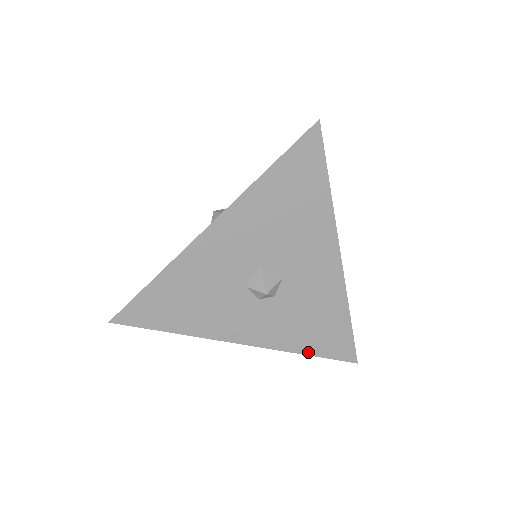
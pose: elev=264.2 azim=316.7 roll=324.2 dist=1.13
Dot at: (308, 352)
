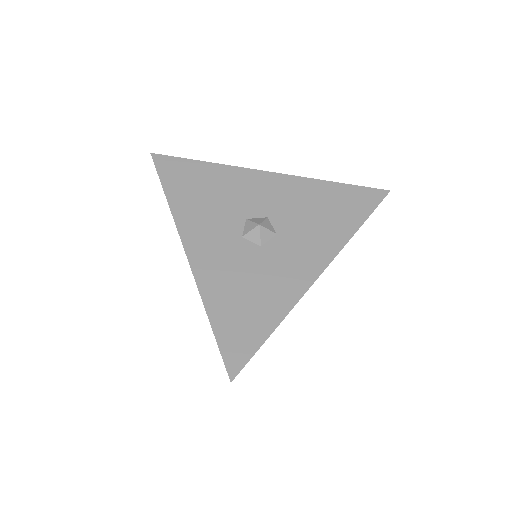
Dot at: occluded
